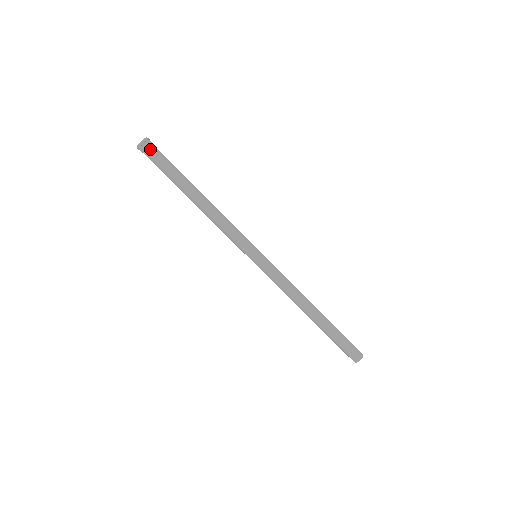
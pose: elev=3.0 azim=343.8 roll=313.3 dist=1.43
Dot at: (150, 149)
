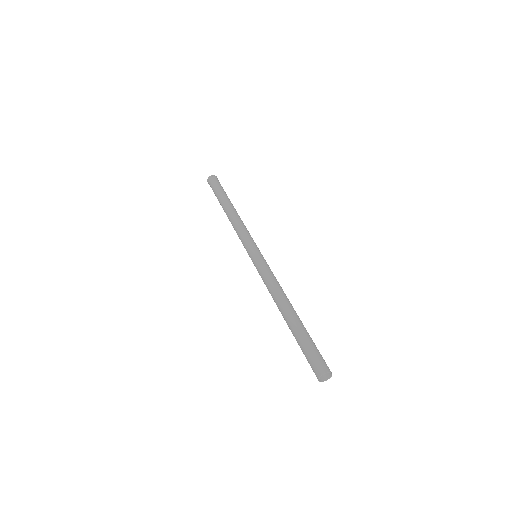
Dot at: (215, 180)
